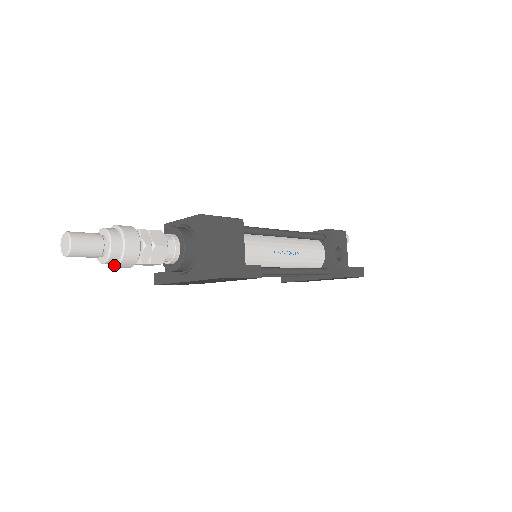
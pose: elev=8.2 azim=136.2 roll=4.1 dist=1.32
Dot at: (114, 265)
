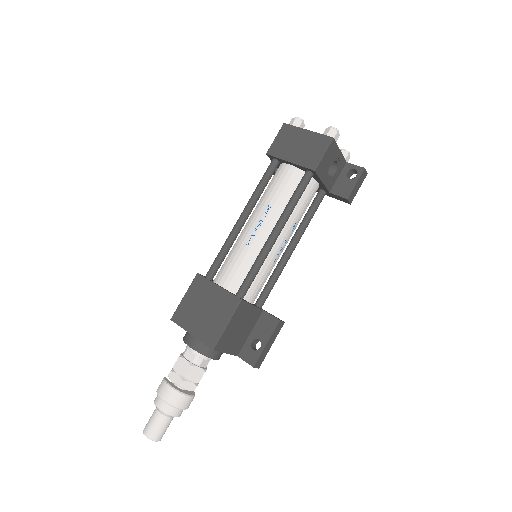
Dot at: occluded
